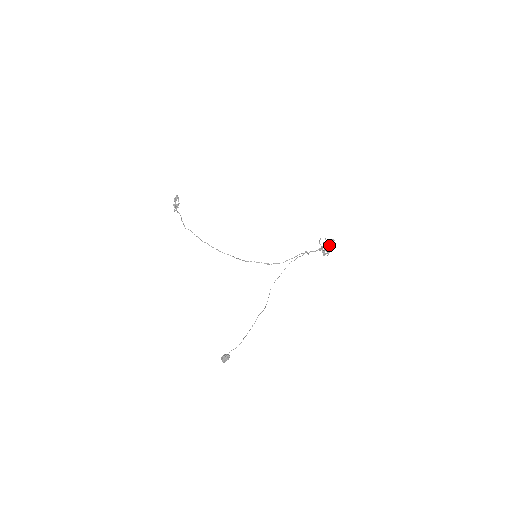
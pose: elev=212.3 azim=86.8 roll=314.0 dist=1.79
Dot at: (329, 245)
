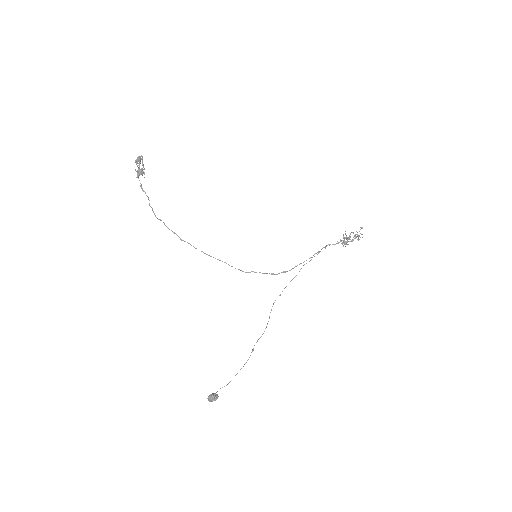
Dot at: (355, 237)
